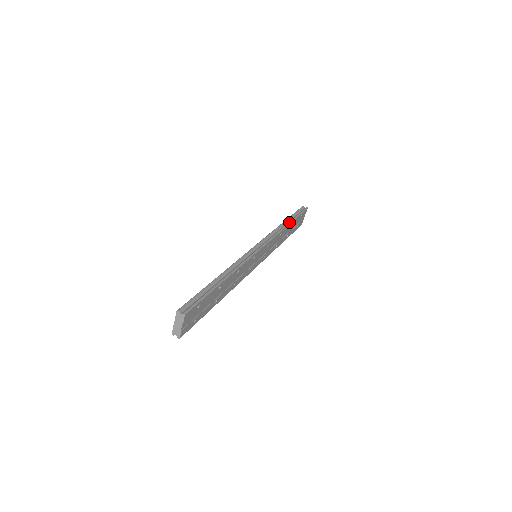
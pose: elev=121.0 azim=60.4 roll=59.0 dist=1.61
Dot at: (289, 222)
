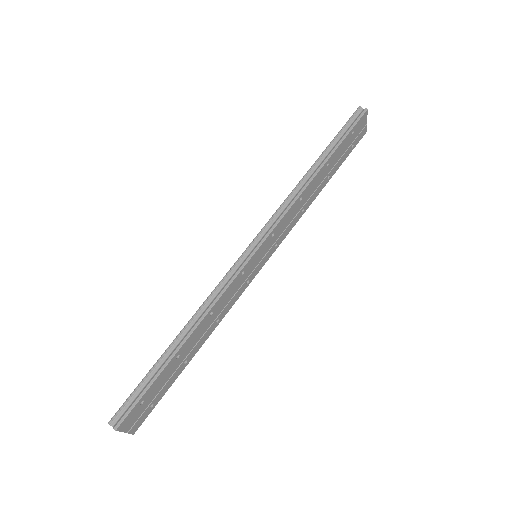
Dot at: (319, 166)
